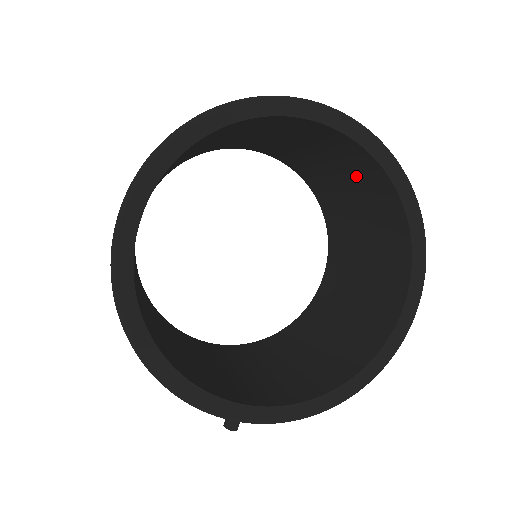
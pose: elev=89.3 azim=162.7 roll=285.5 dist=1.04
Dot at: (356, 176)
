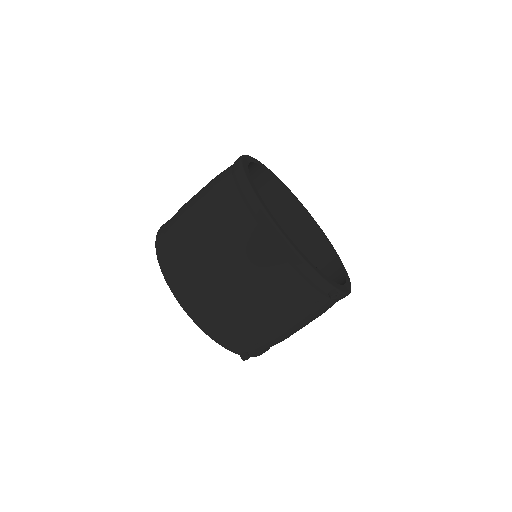
Dot at: (273, 214)
